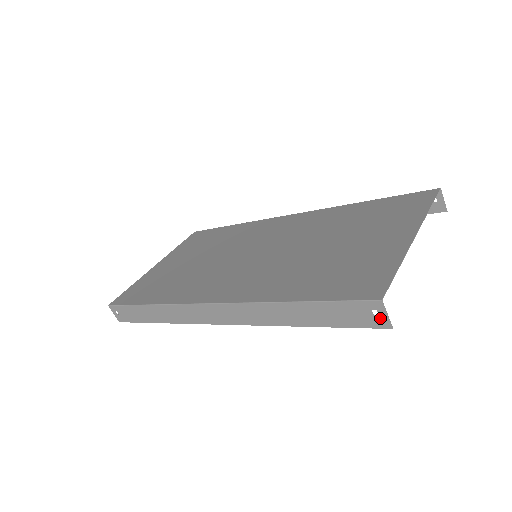
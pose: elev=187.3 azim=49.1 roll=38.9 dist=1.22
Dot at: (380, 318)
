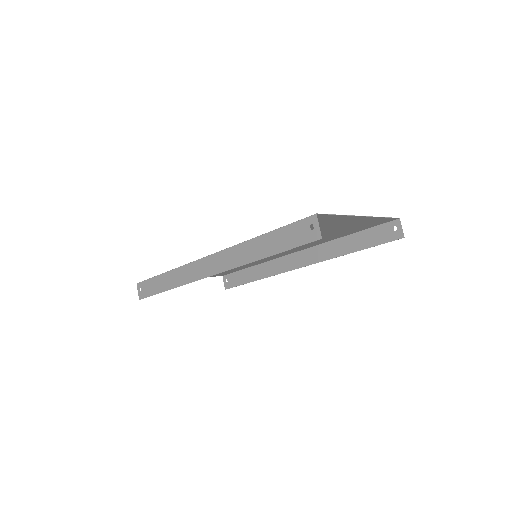
Dot at: (314, 231)
